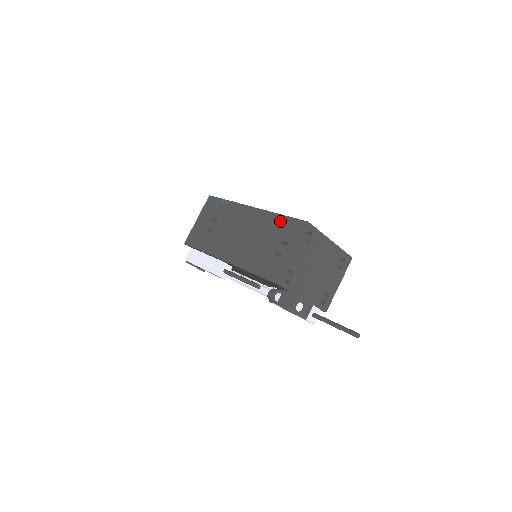
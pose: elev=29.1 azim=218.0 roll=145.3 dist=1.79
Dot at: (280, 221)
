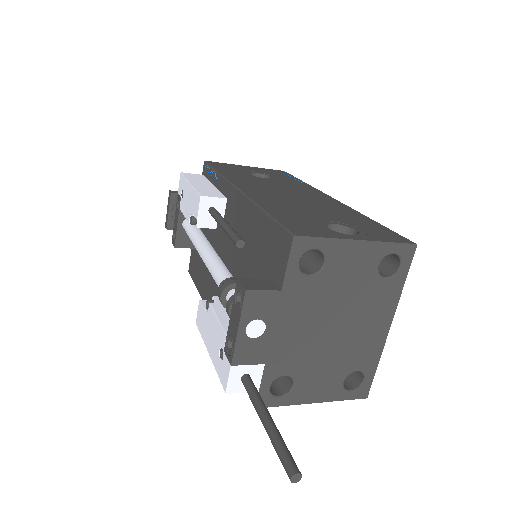
Dot at: (367, 220)
